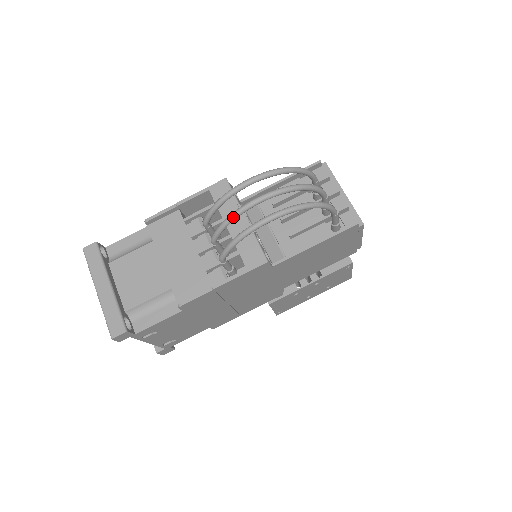
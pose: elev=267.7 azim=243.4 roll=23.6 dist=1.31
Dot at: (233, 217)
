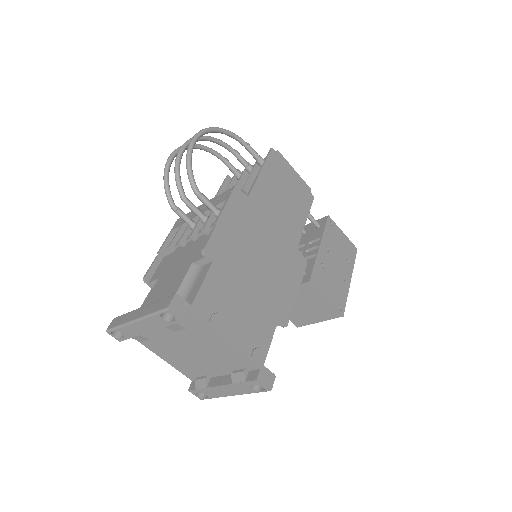
Dot at: (176, 164)
